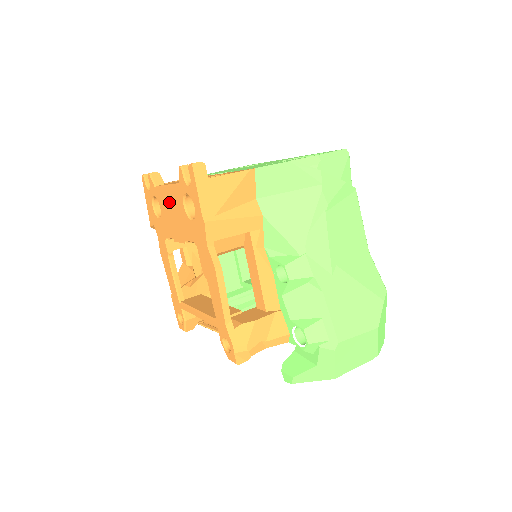
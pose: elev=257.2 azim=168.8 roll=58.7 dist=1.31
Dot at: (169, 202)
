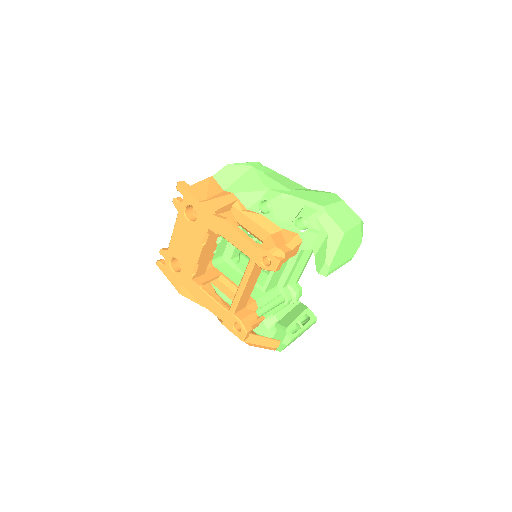
Dot at: (179, 240)
